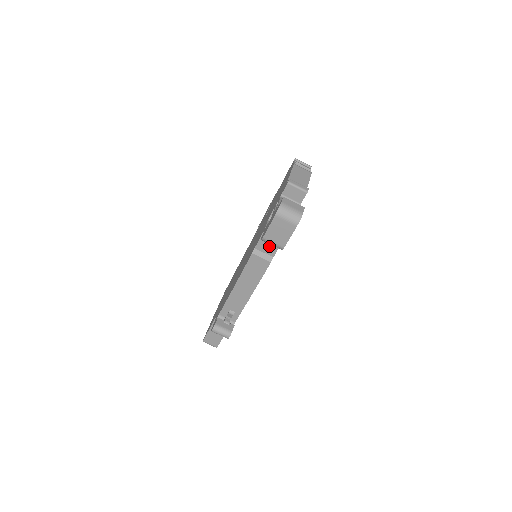
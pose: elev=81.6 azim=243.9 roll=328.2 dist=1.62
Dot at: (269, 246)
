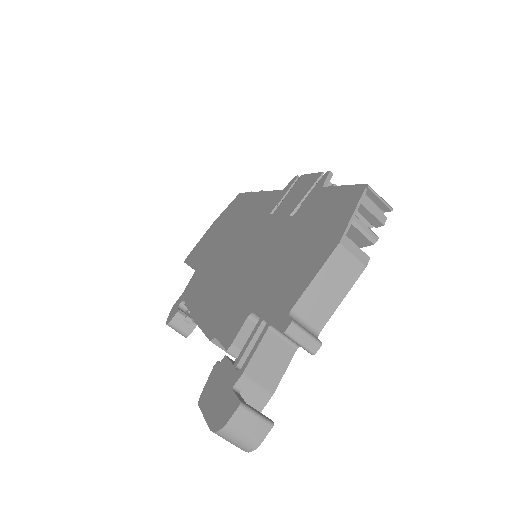
Dot at: occluded
